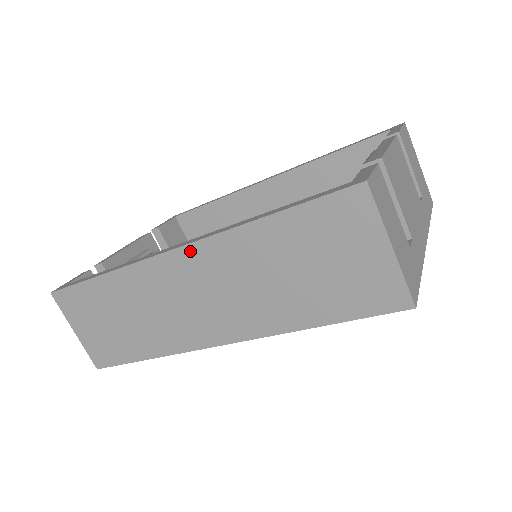
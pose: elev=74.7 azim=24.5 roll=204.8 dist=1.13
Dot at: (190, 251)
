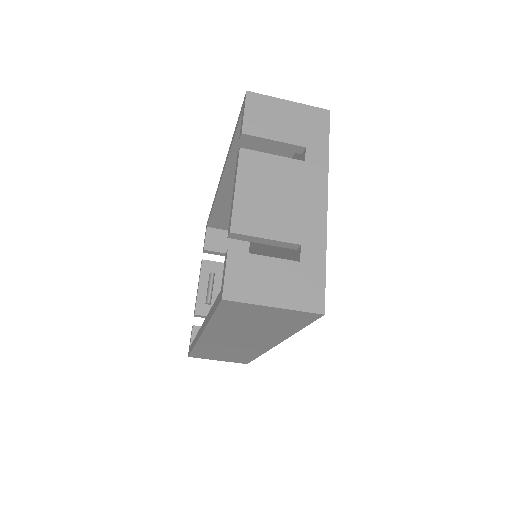
Dot at: (207, 334)
